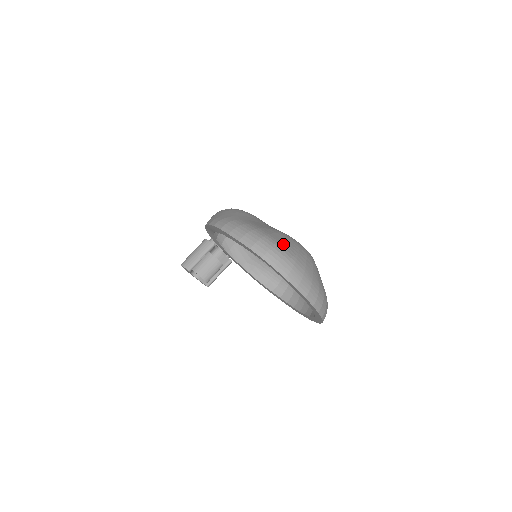
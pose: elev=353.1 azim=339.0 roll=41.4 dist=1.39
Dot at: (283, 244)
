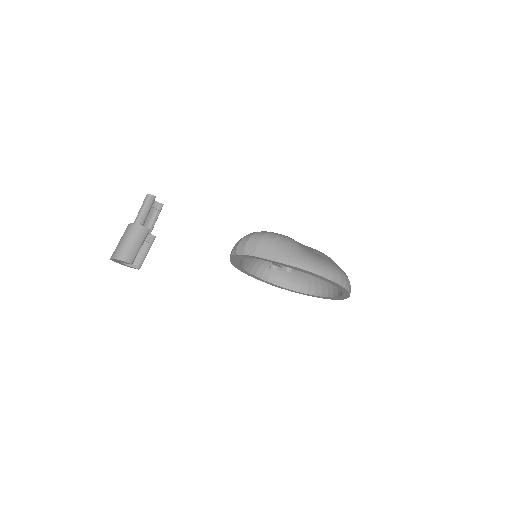
Dot at: (341, 269)
